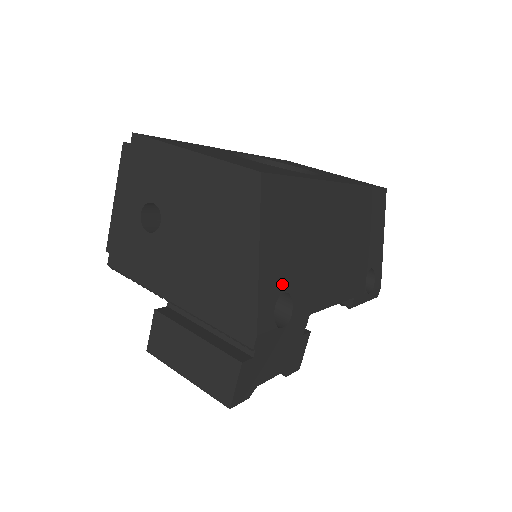
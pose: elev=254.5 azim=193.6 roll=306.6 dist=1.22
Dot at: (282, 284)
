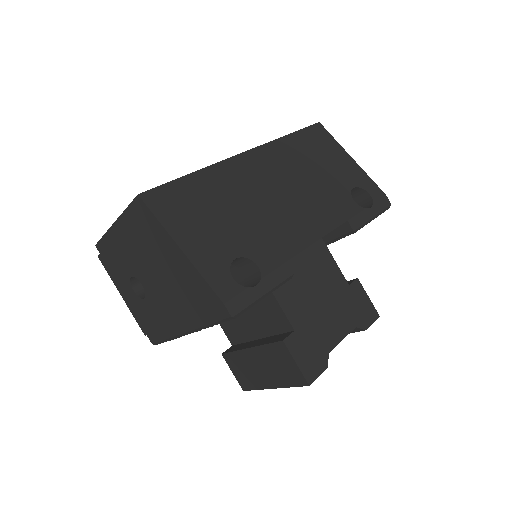
Dot at: (227, 254)
